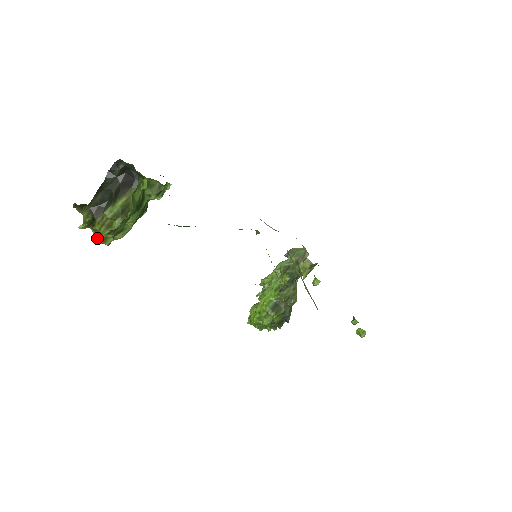
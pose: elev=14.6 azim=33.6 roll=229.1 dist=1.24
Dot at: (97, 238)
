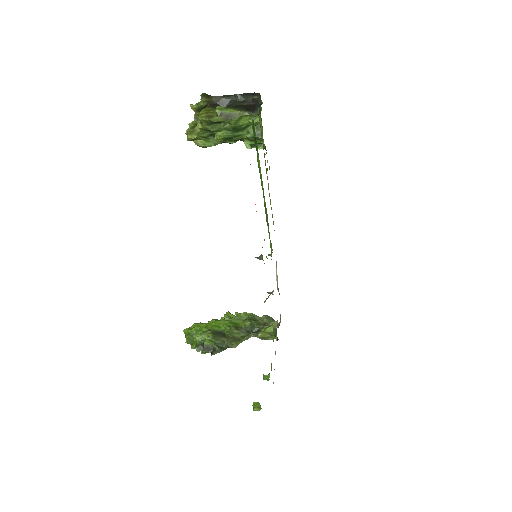
Dot at: (188, 129)
